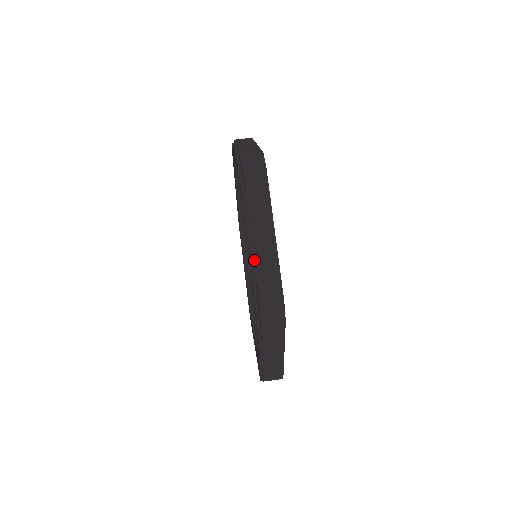
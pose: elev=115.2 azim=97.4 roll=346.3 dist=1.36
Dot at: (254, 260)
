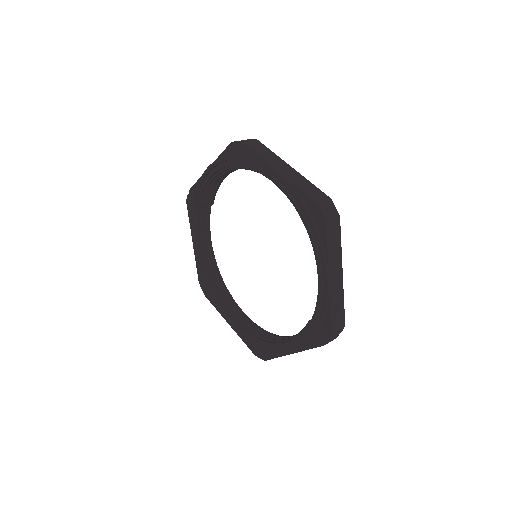
Dot at: (292, 182)
